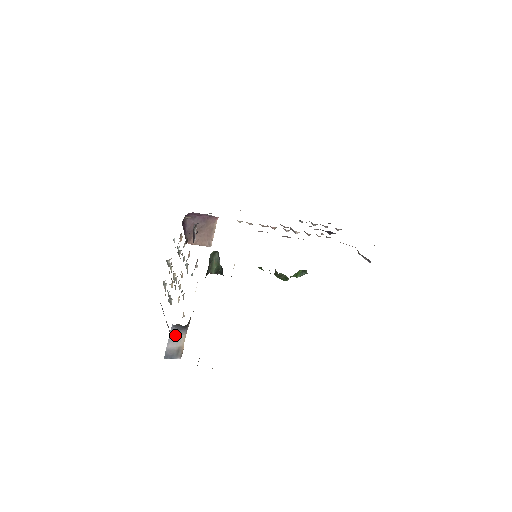
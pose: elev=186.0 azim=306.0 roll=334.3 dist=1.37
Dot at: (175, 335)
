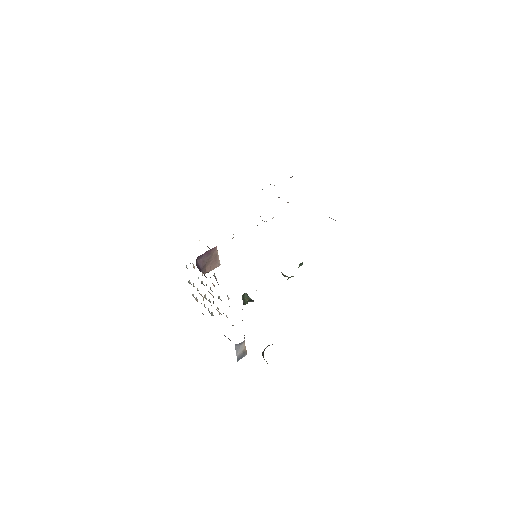
Dot at: (238, 347)
